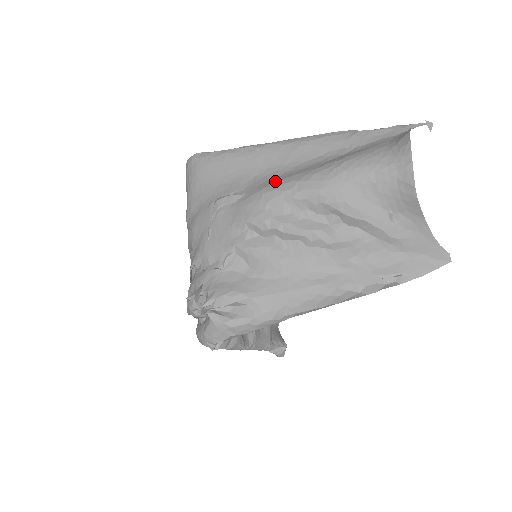
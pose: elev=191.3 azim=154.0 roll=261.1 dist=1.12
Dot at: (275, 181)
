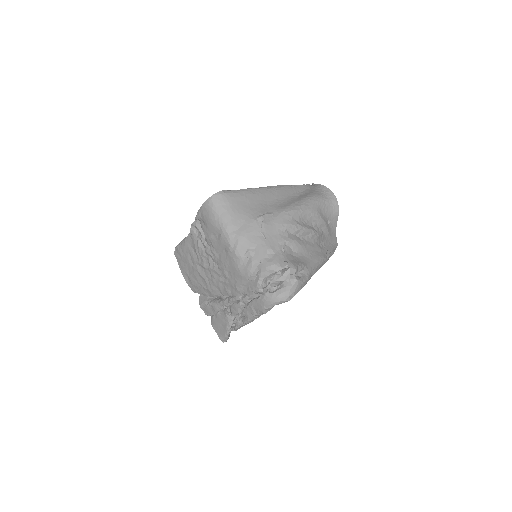
Dot at: (286, 206)
